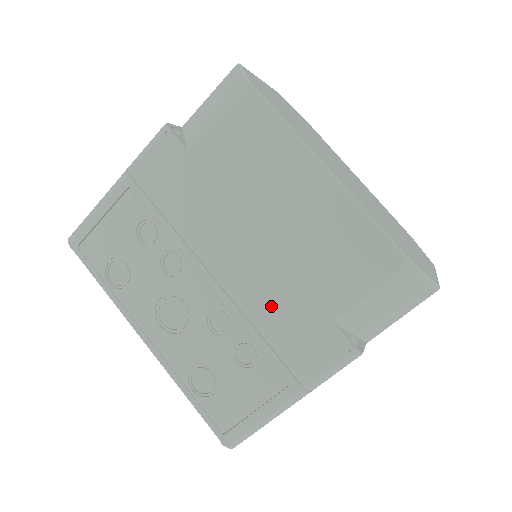
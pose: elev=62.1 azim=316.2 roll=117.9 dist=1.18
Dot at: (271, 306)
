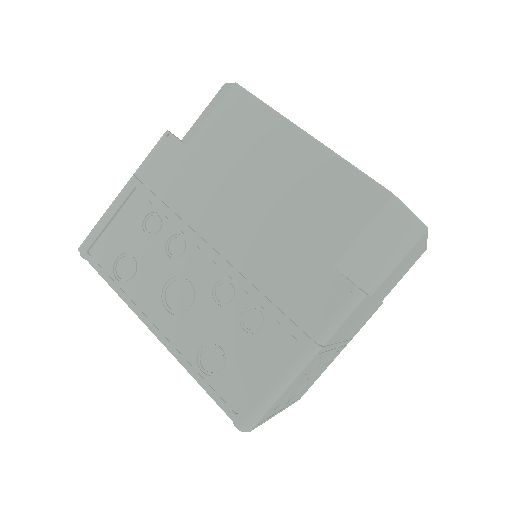
Dot at: (272, 265)
